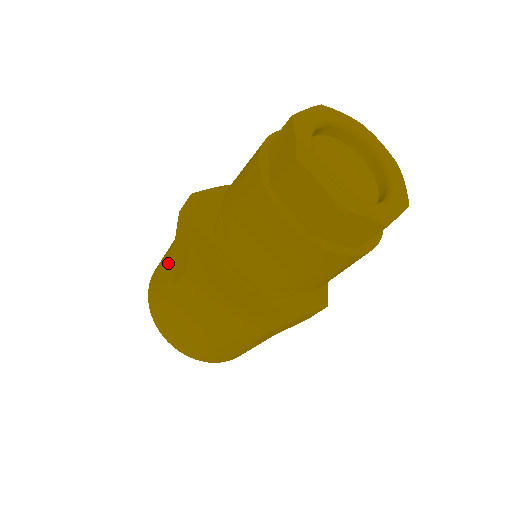
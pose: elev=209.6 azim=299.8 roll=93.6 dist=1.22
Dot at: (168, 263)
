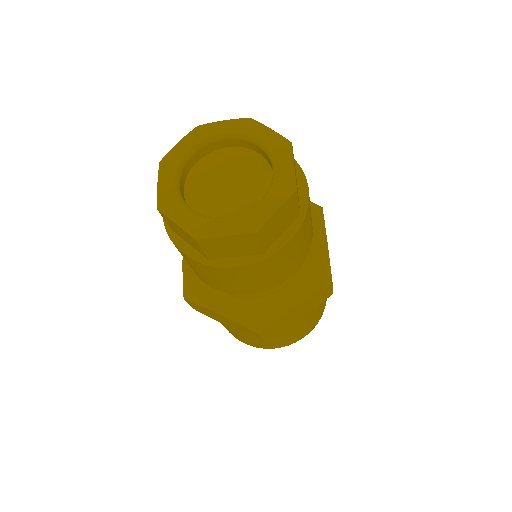
Dot at: occluded
